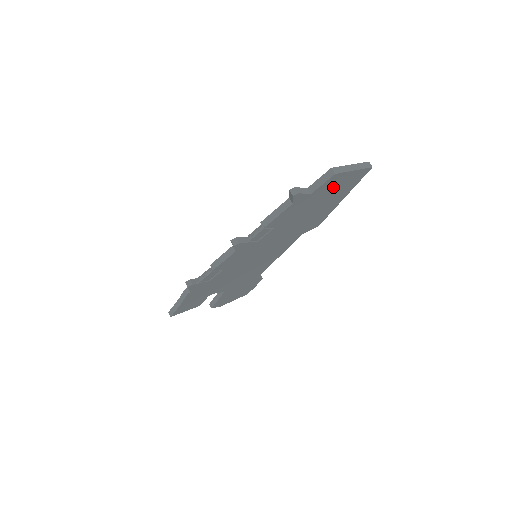
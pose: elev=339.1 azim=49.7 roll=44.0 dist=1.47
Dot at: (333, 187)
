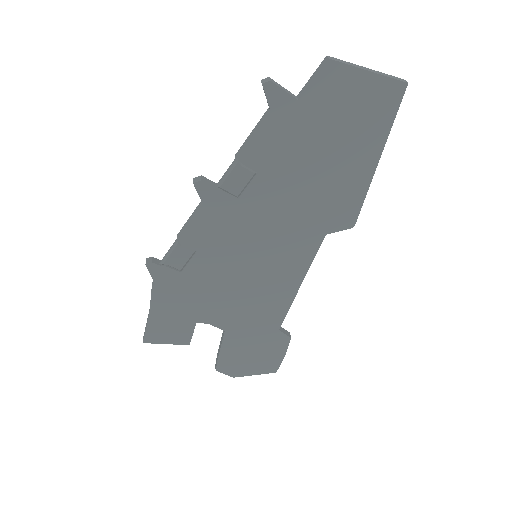
Dot at: (341, 105)
